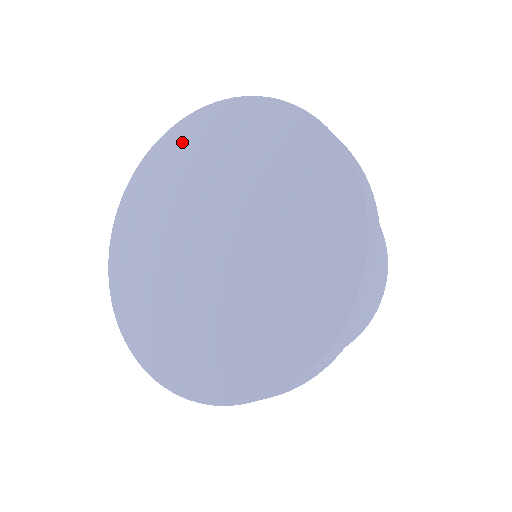
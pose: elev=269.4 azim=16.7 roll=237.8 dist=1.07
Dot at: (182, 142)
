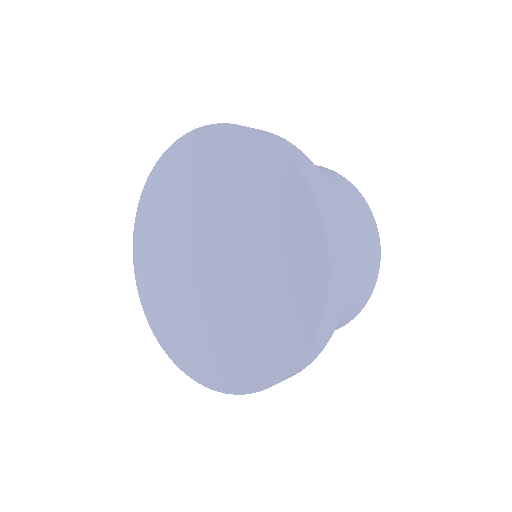
Dot at: (241, 152)
